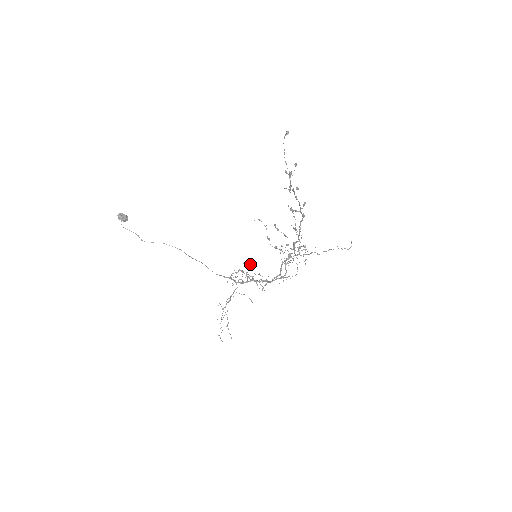
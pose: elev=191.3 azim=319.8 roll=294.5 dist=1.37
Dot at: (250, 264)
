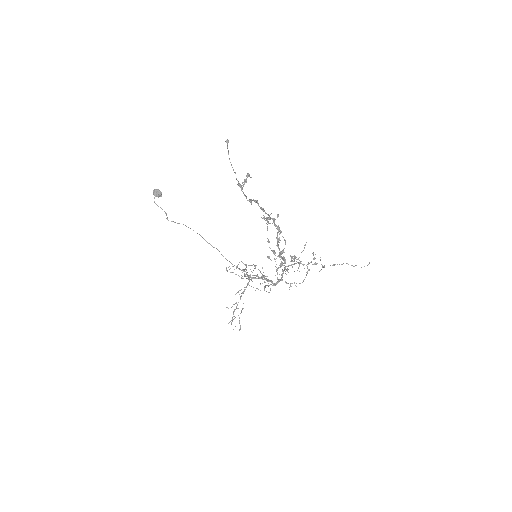
Dot at: (245, 264)
